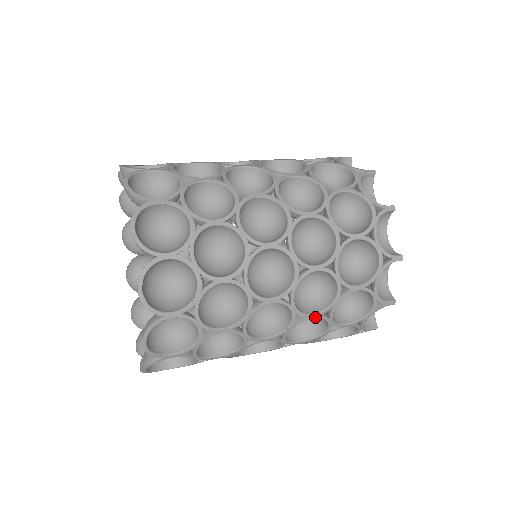
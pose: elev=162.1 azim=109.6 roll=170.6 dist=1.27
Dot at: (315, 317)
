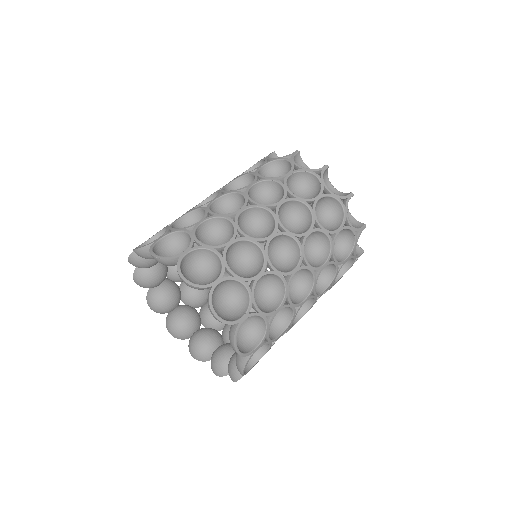
Dot at: occluded
